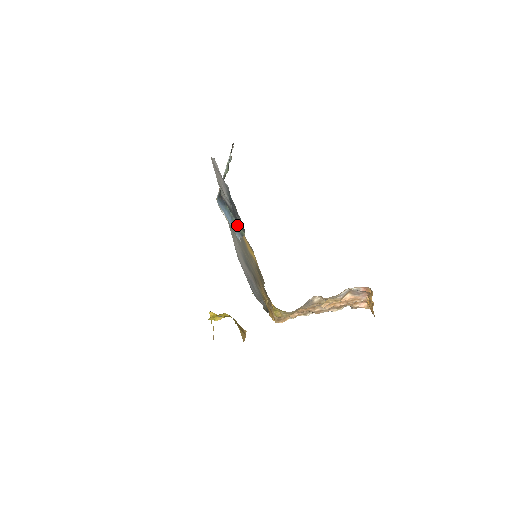
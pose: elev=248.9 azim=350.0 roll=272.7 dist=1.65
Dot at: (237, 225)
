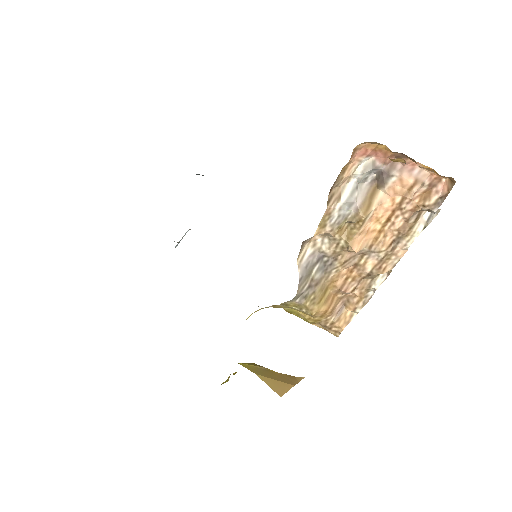
Dot at: occluded
